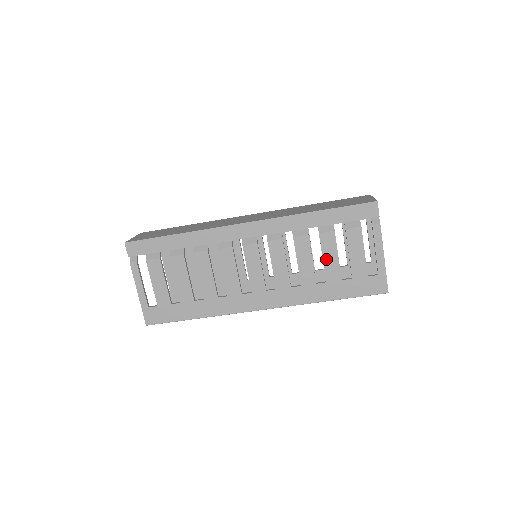
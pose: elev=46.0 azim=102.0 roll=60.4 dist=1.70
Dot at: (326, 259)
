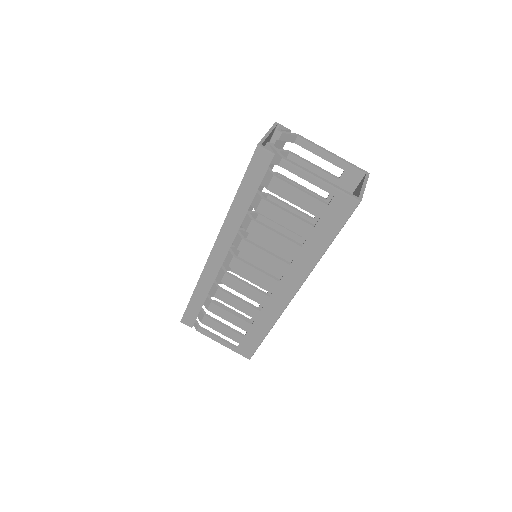
Dot at: (284, 223)
